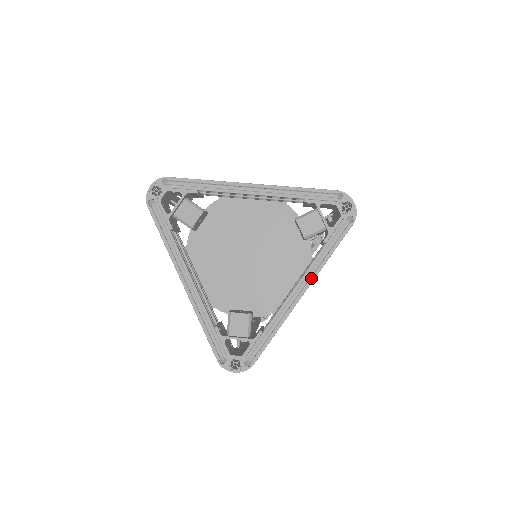
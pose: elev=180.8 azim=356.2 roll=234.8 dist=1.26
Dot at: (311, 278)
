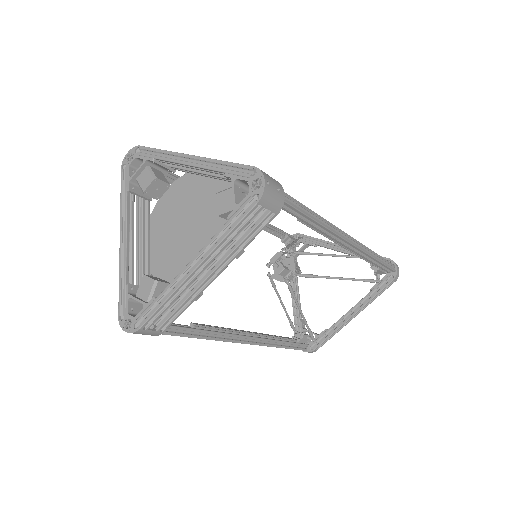
Dot at: (206, 254)
